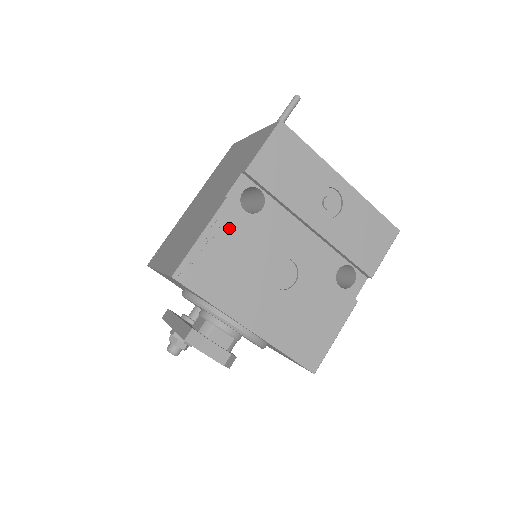
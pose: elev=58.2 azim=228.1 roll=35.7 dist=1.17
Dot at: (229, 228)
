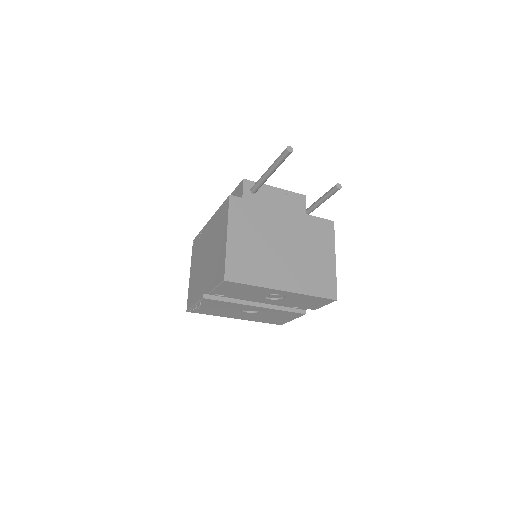
Dot at: (209, 303)
